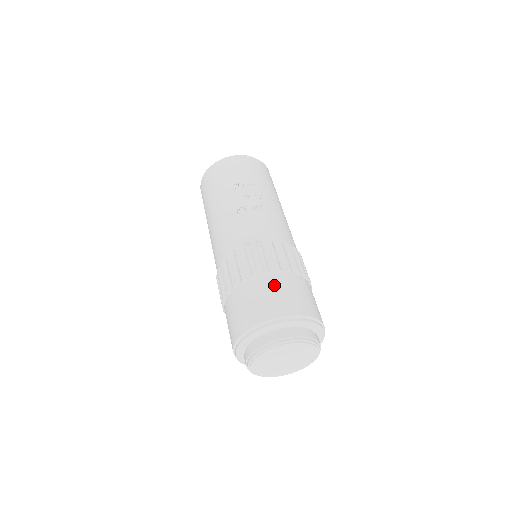
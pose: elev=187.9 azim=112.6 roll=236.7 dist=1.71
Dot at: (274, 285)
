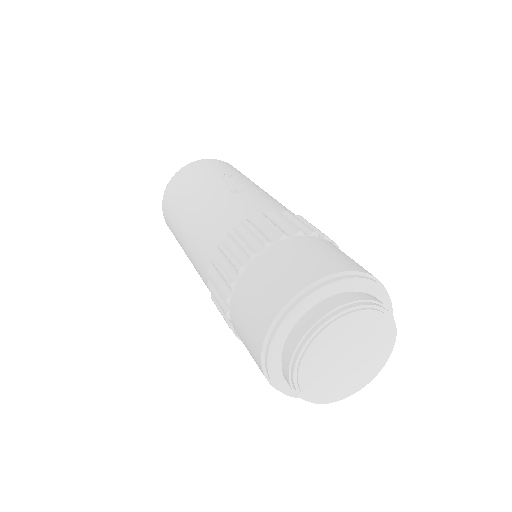
Dot at: (316, 244)
